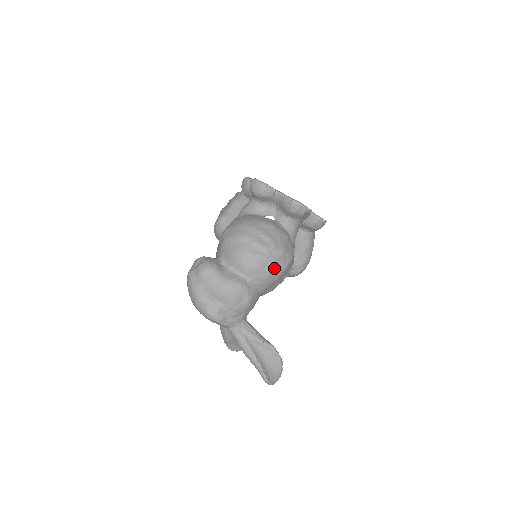
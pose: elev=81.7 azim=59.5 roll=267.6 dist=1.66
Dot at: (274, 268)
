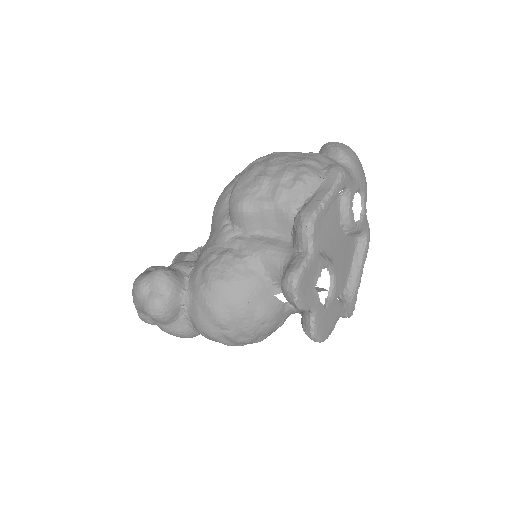
Dot at: occluded
